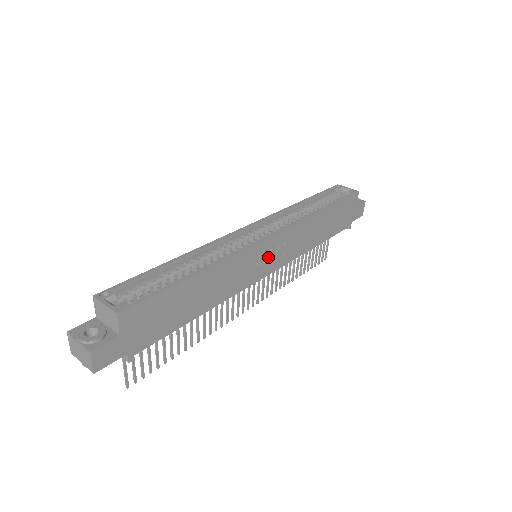
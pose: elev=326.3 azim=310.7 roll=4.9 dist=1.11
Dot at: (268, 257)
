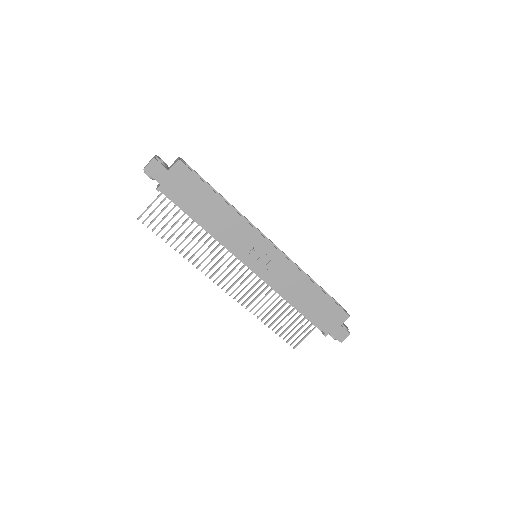
Dot at: (260, 256)
